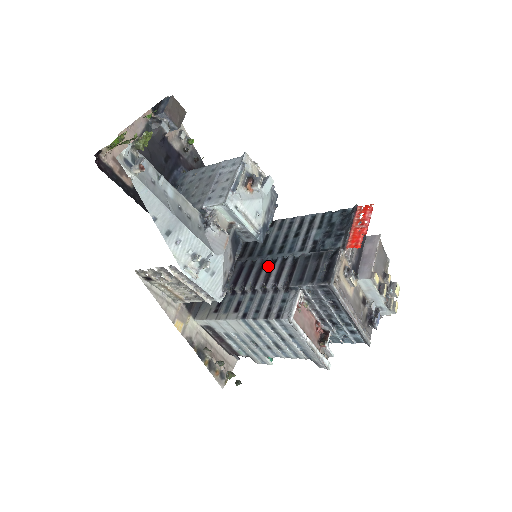
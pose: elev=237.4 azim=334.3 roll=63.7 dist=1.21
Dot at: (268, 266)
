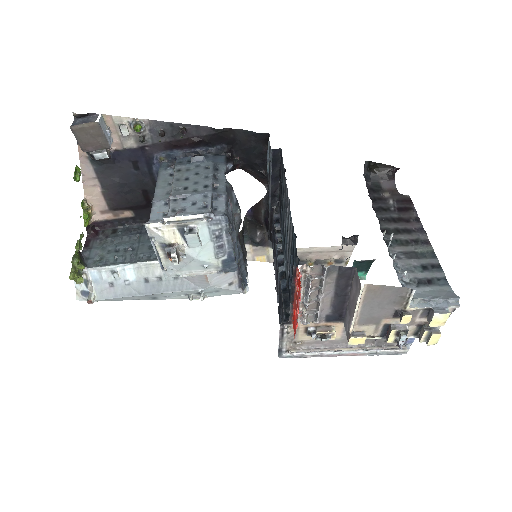
Dot at: (275, 259)
